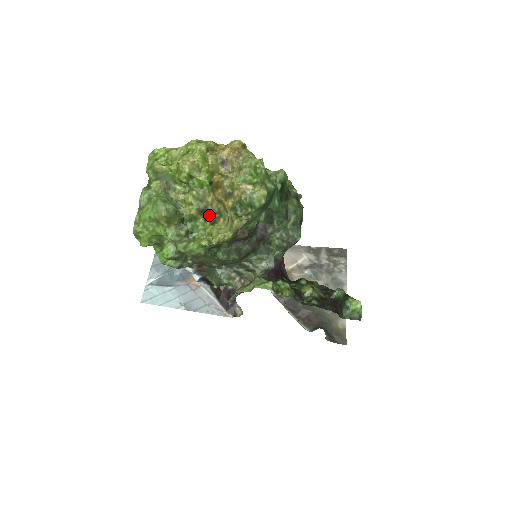
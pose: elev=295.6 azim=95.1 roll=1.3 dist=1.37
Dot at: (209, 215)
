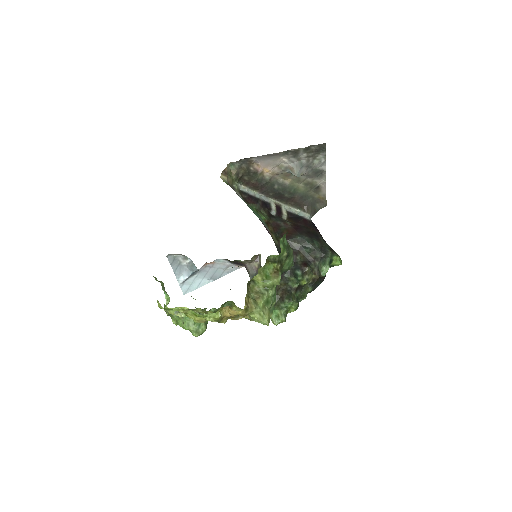
Dot at: (225, 303)
